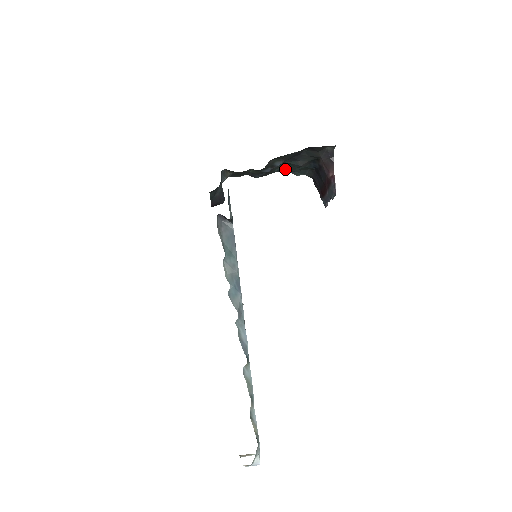
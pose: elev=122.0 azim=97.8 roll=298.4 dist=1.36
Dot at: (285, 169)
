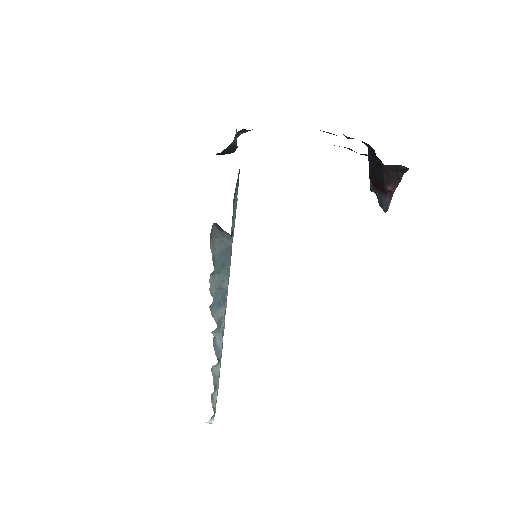
Dot at: (333, 134)
